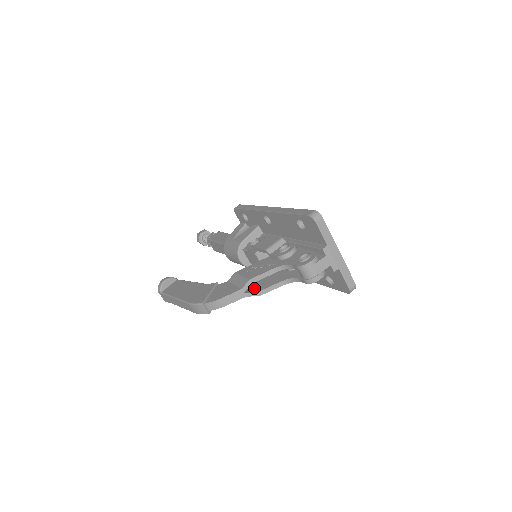
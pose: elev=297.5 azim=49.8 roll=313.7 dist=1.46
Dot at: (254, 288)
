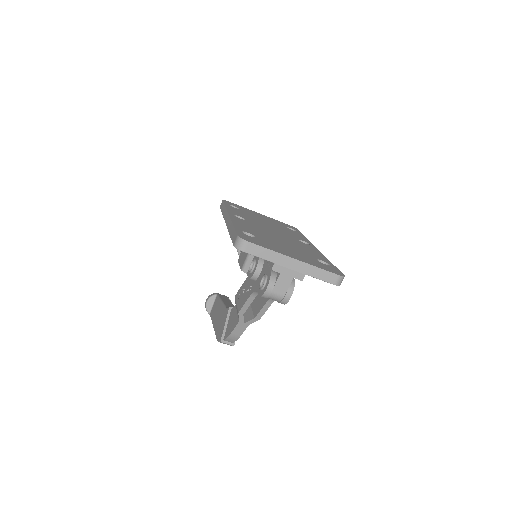
Dot at: (254, 310)
